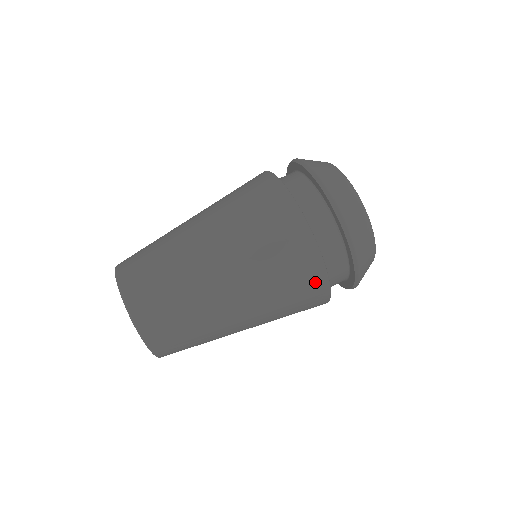
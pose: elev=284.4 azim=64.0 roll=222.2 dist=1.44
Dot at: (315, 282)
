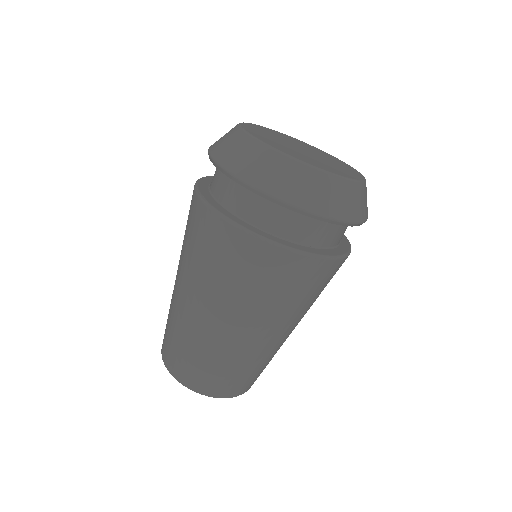
Dot at: (337, 268)
